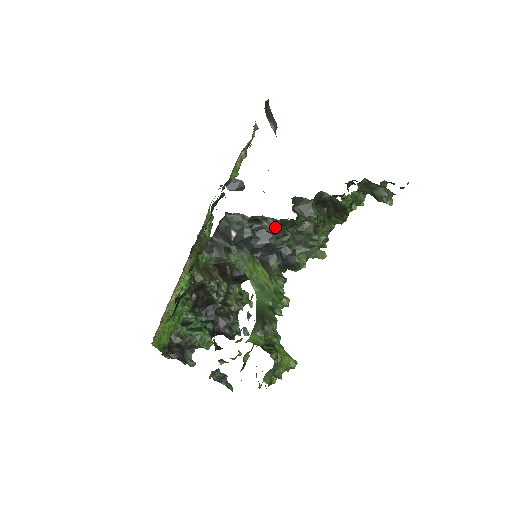
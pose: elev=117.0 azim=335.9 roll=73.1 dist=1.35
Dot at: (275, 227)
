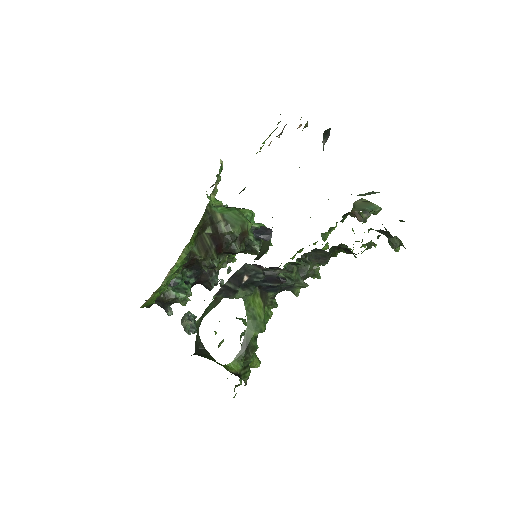
Dot at: (285, 264)
